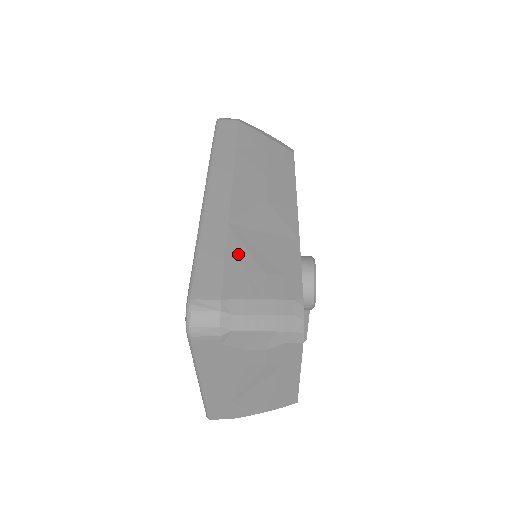
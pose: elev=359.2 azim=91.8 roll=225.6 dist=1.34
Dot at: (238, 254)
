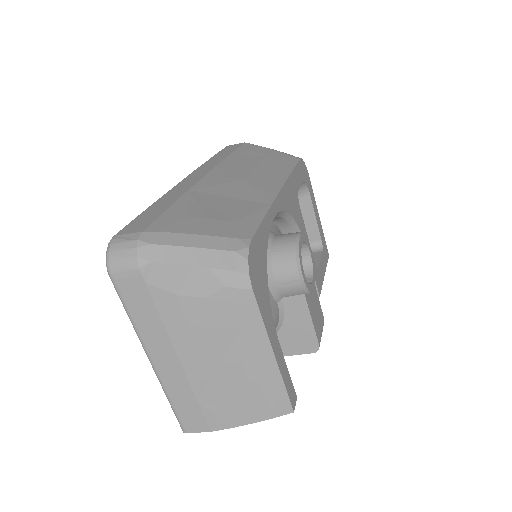
Dot at: (185, 206)
